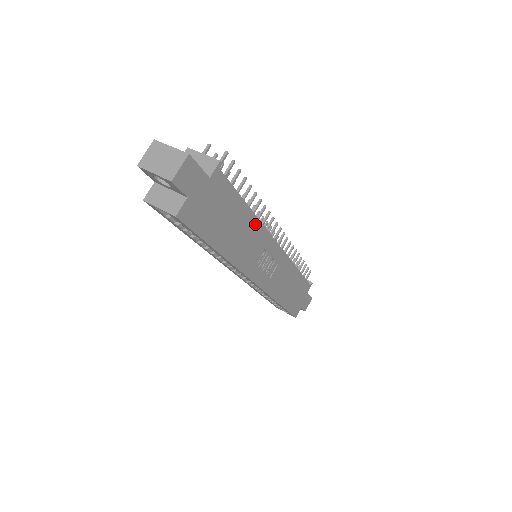
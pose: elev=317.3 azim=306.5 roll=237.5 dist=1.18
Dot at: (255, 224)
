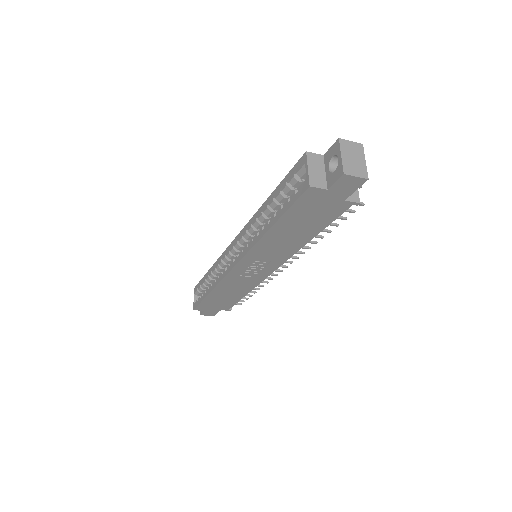
Dot at: (297, 247)
